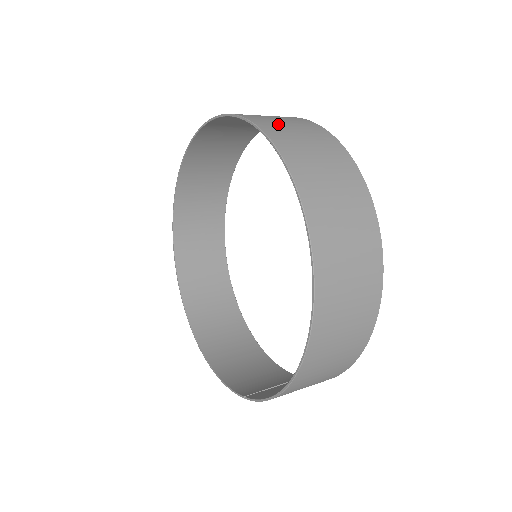
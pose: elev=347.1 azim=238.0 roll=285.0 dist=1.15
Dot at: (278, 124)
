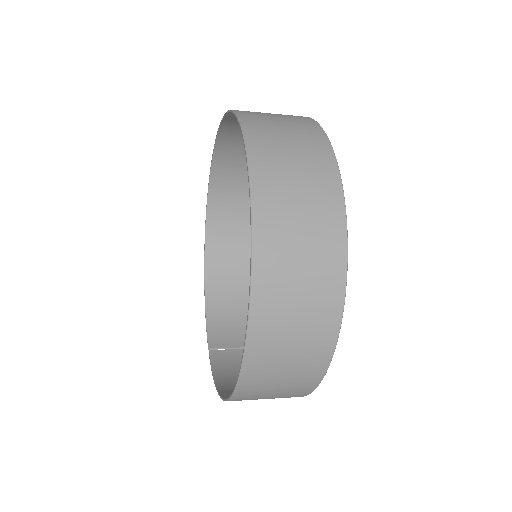
Dot at: (284, 205)
